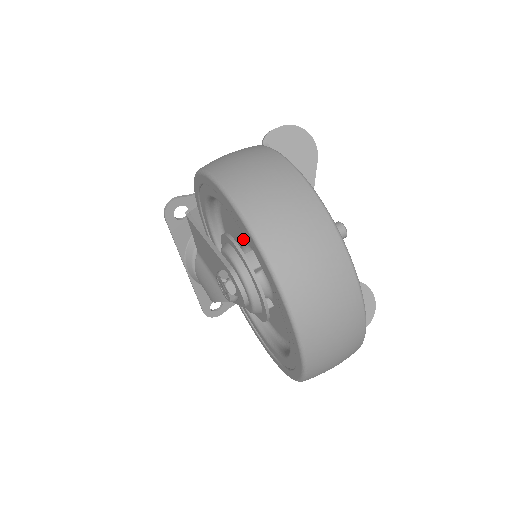
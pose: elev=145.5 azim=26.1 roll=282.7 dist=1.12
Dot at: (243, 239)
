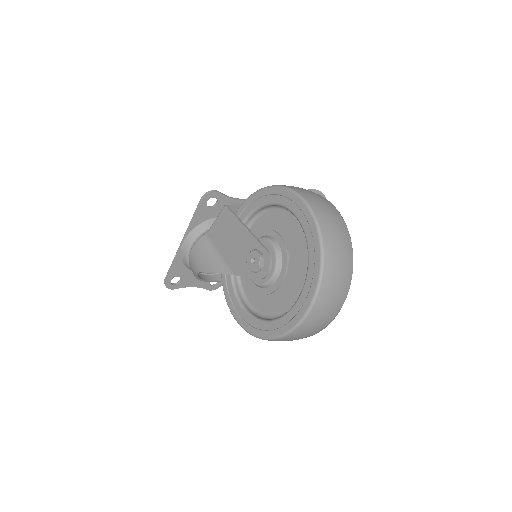
Dot at: occluded
